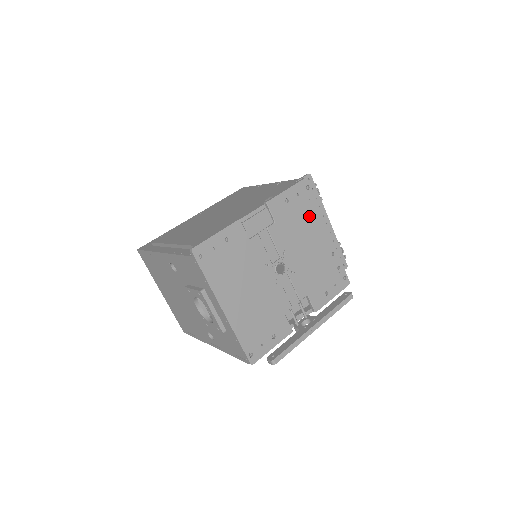
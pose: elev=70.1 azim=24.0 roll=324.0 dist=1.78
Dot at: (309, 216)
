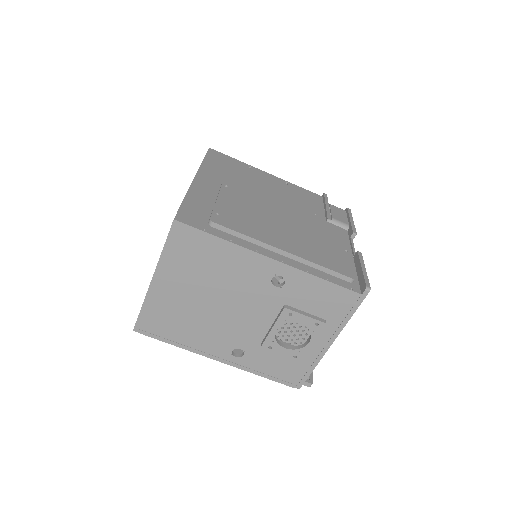
Dot at: occluded
